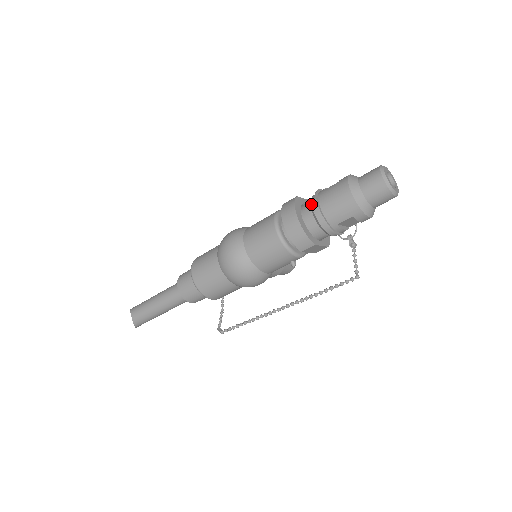
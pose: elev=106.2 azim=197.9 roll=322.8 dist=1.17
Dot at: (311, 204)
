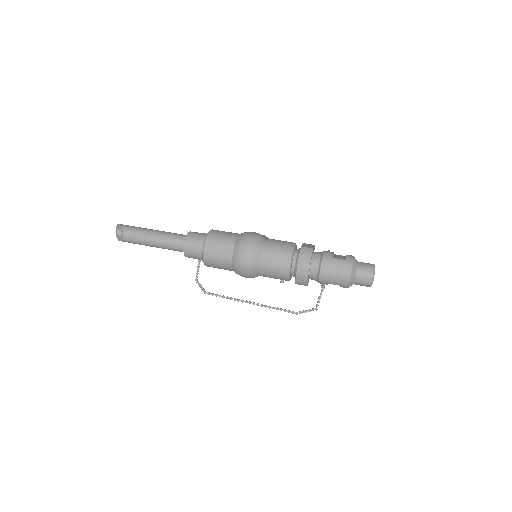
Dot at: (321, 263)
